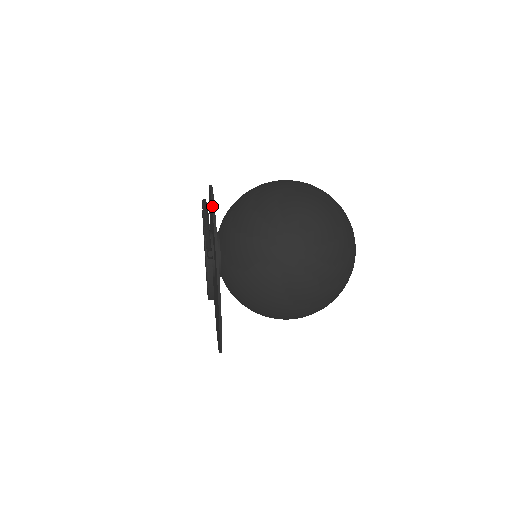
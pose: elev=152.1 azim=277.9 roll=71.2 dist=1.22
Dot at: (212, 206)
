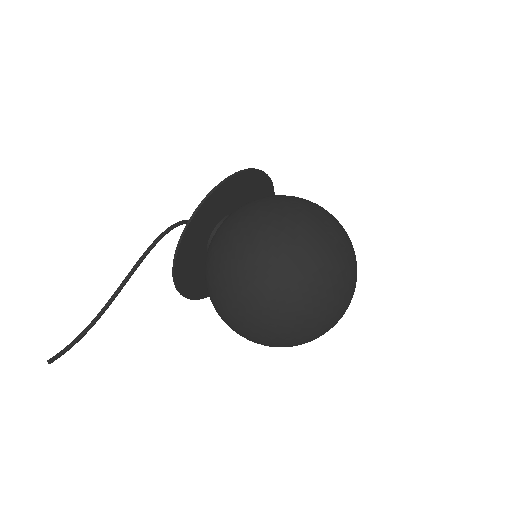
Dot at: (183, 231)
